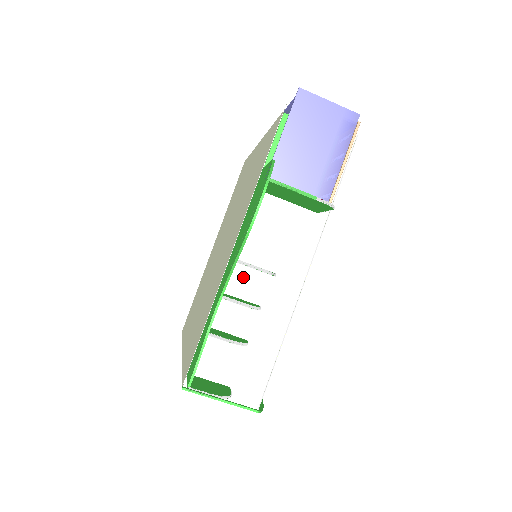
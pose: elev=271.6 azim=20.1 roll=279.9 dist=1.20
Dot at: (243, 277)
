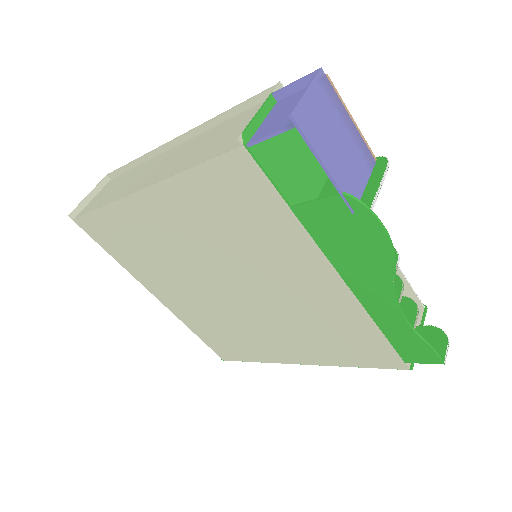
Dot at: occluded
